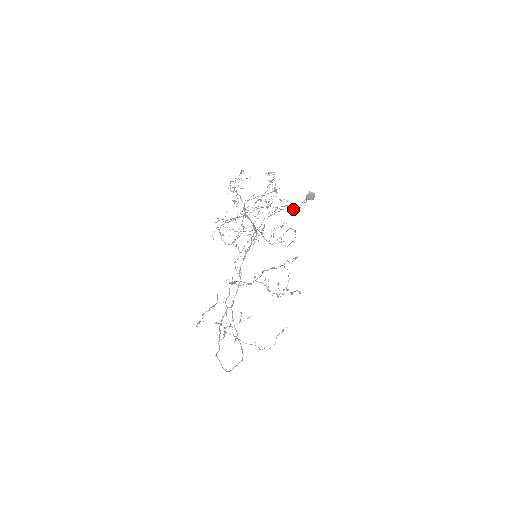
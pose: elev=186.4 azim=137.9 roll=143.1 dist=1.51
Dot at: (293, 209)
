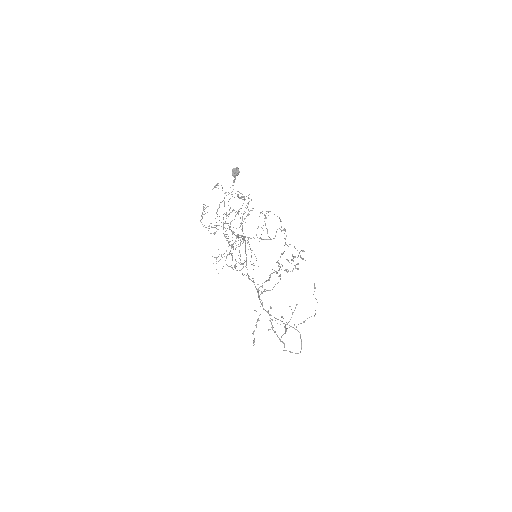
Dot at: occluded
